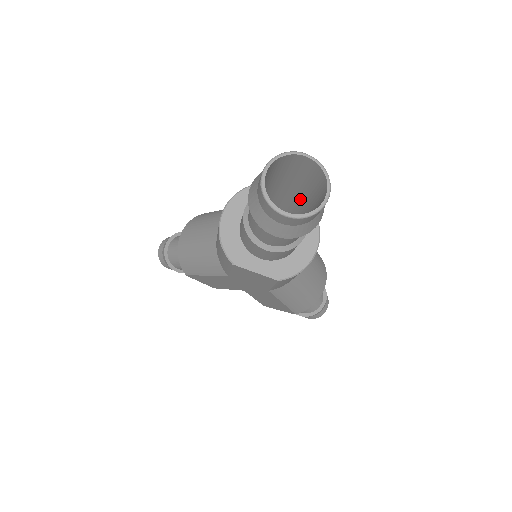
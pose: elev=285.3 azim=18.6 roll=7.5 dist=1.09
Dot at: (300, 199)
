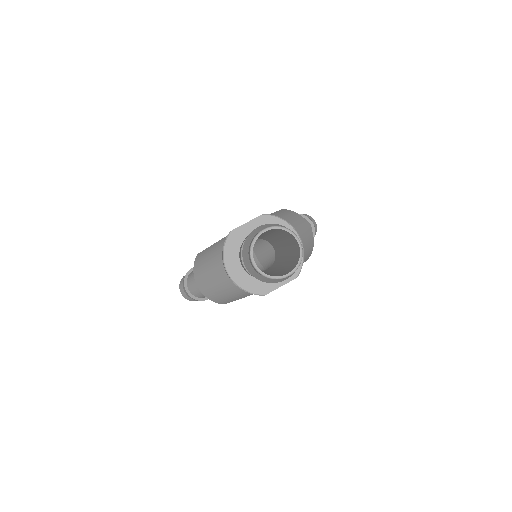
Dot at: occluded
